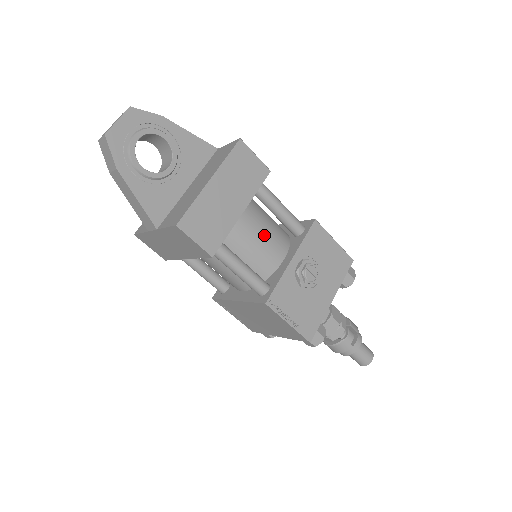
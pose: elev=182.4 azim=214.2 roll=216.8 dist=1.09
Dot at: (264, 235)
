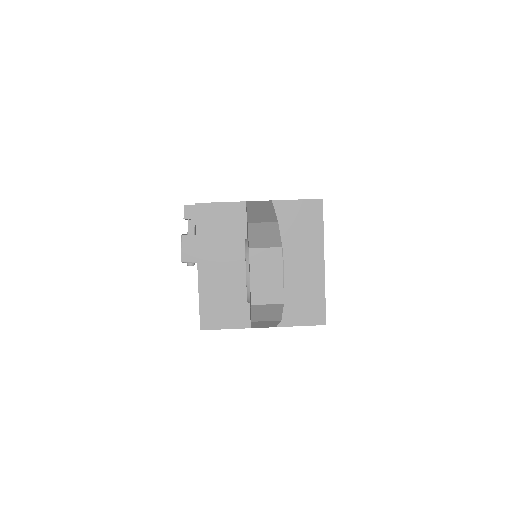
Dot at: occluded
